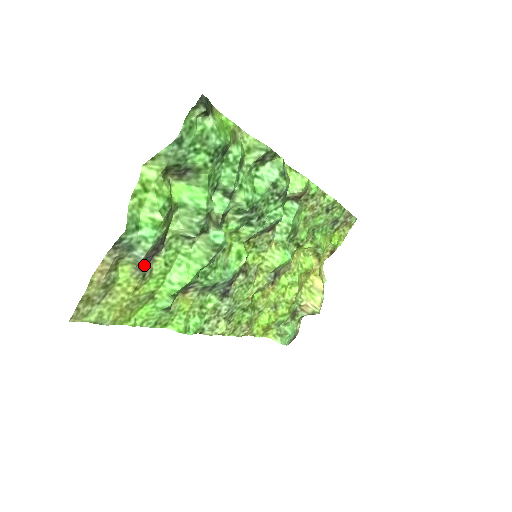
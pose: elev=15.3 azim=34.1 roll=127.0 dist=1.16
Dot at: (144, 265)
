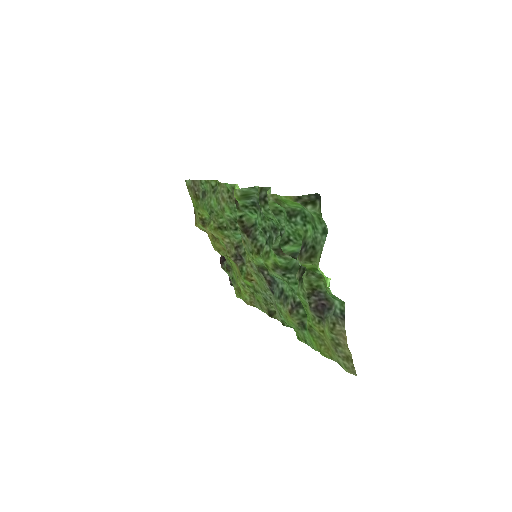
Dot at: (323, 315)
